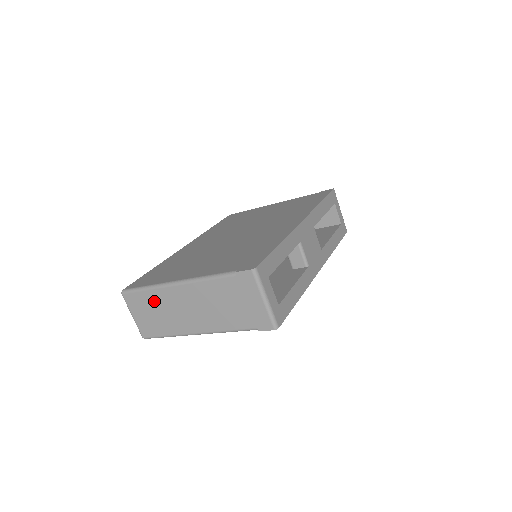
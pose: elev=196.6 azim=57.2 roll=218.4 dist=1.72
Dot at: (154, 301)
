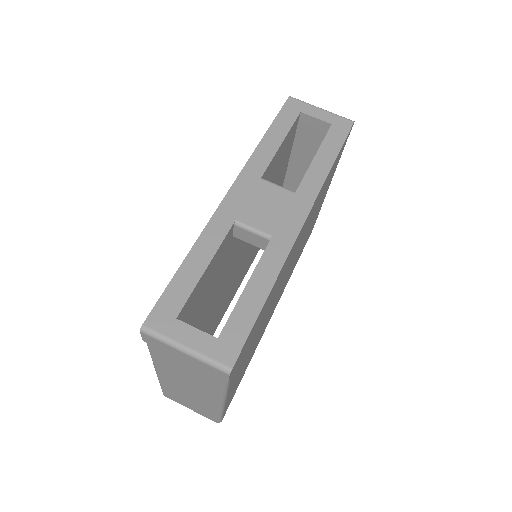
Dot at: (175, 392)
